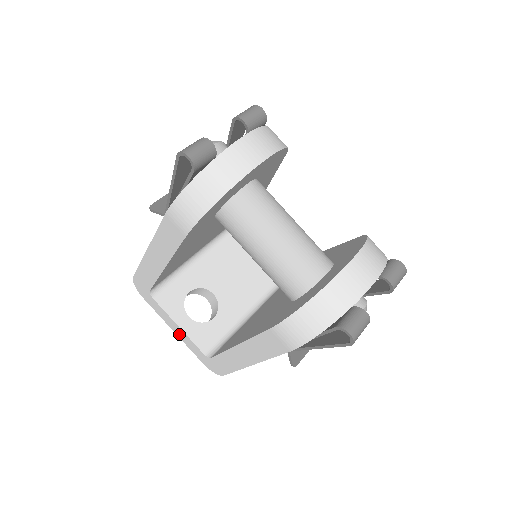
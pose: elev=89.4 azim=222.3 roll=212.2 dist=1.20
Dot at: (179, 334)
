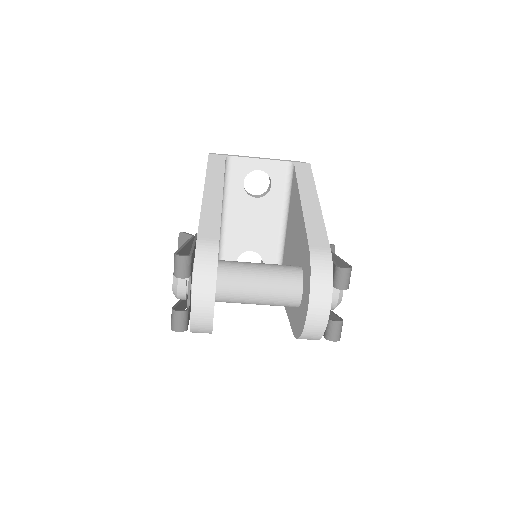
Dot at: occluded
